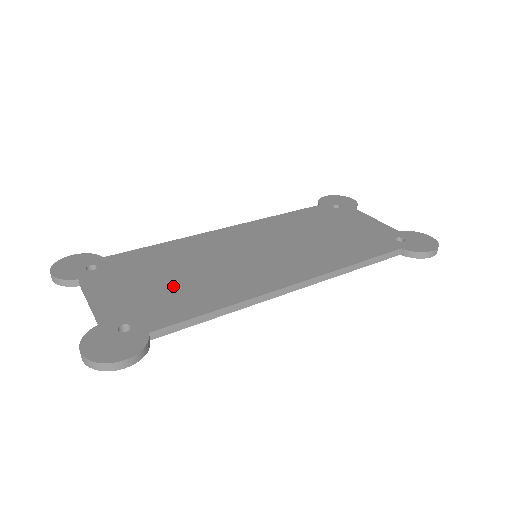
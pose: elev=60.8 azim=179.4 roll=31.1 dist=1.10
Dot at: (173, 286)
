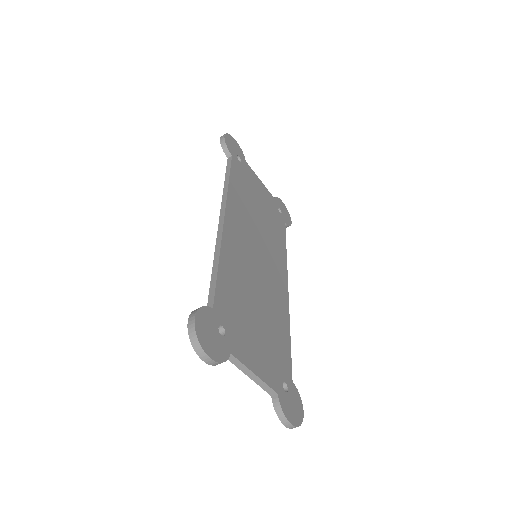
Dot at: (266, 325)
